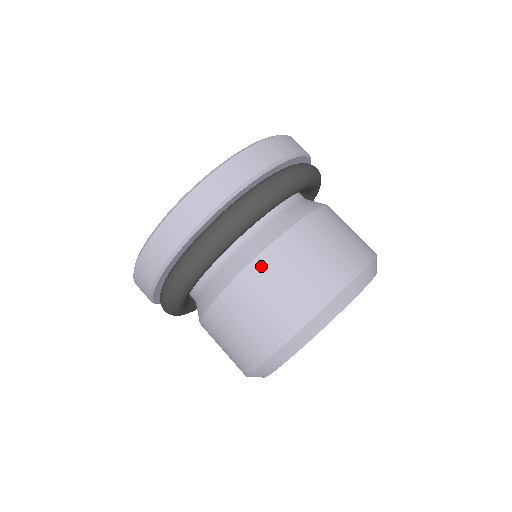
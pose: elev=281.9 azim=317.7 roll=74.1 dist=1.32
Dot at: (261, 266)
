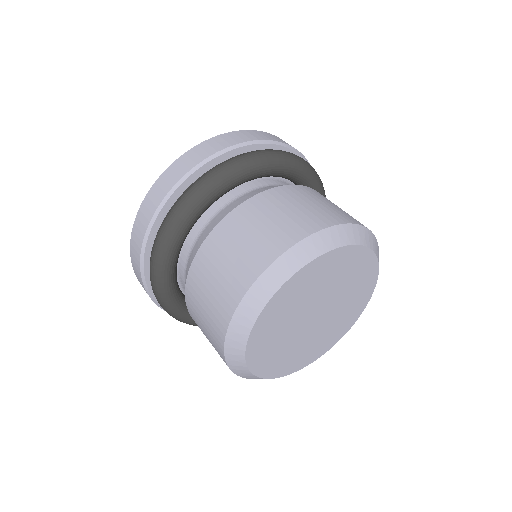
Dot at: (225, 227)
